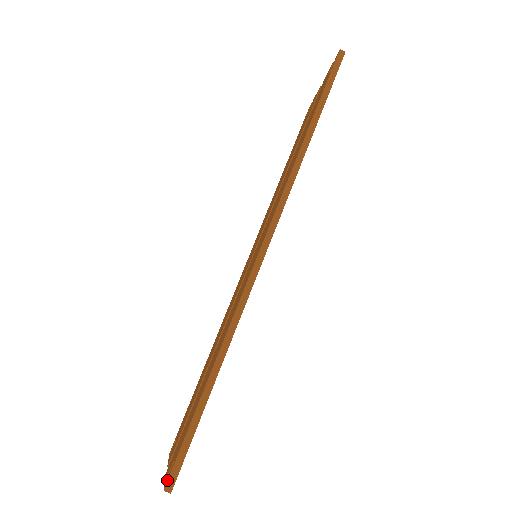
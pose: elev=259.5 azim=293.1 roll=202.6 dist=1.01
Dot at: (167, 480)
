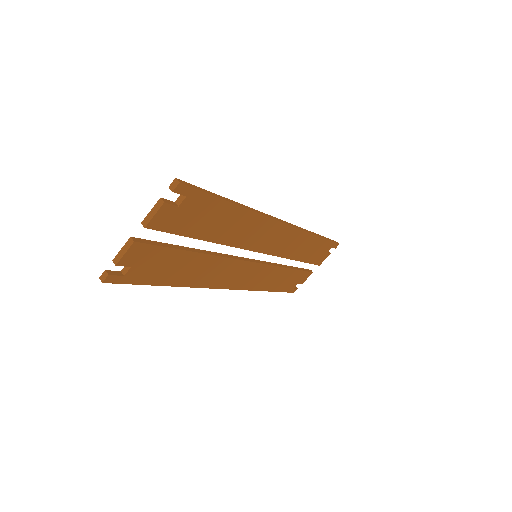
Dot at: (180, 181)
